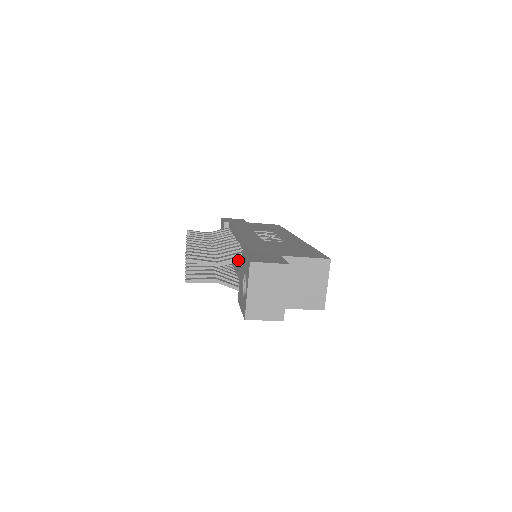
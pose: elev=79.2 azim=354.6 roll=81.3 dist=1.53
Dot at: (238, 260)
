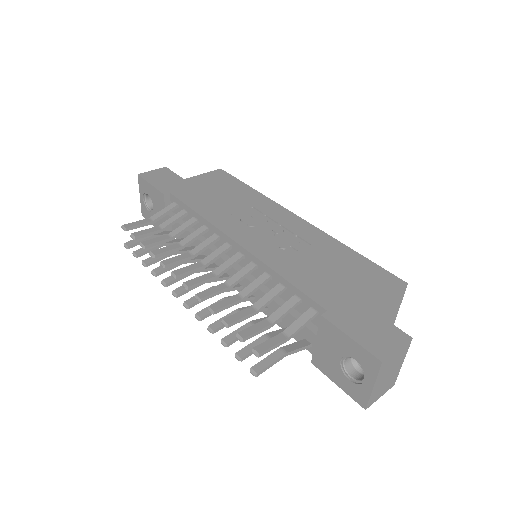
Dot at: occluded
